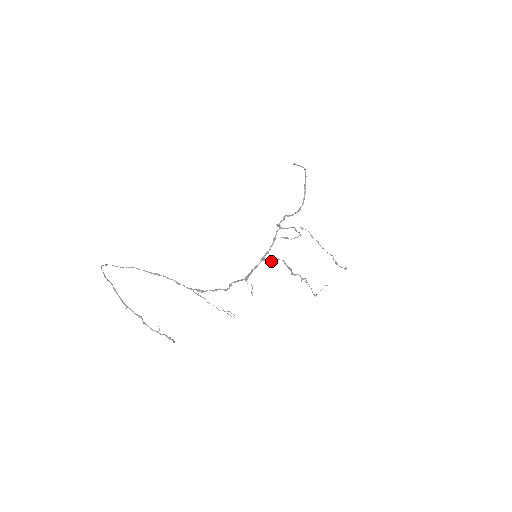
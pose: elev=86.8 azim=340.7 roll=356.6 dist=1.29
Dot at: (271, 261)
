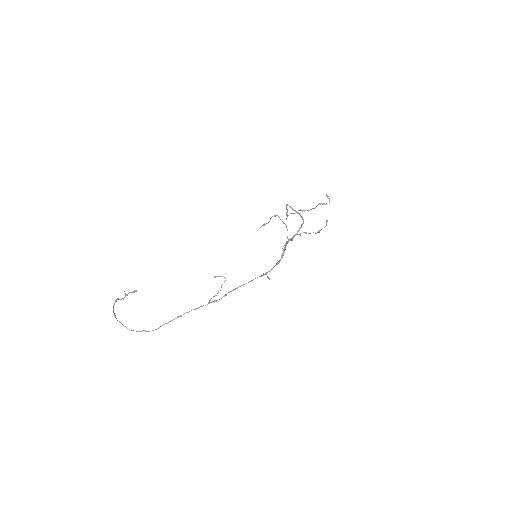
Dot at: (281, 255)
